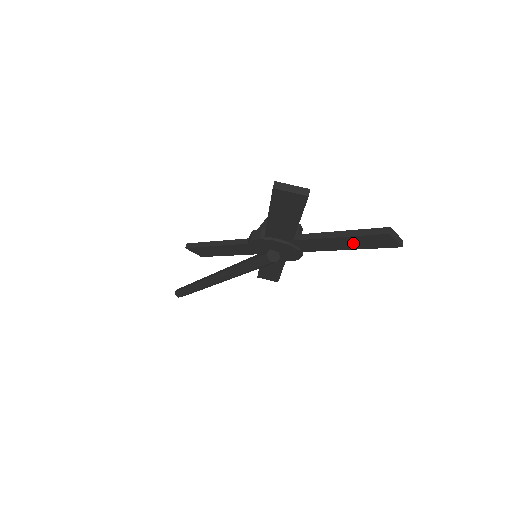
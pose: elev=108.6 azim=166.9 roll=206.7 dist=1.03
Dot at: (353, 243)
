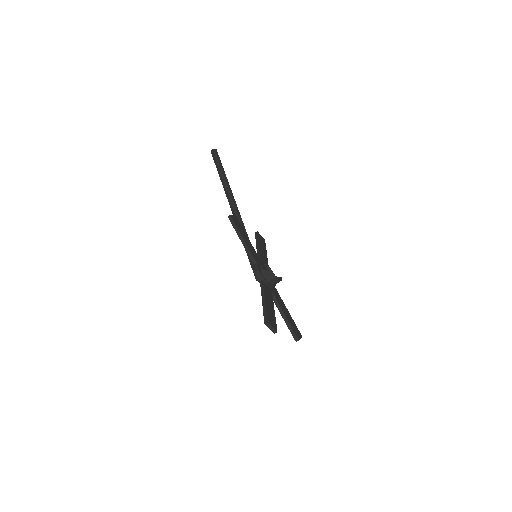
Dot at: occluded
